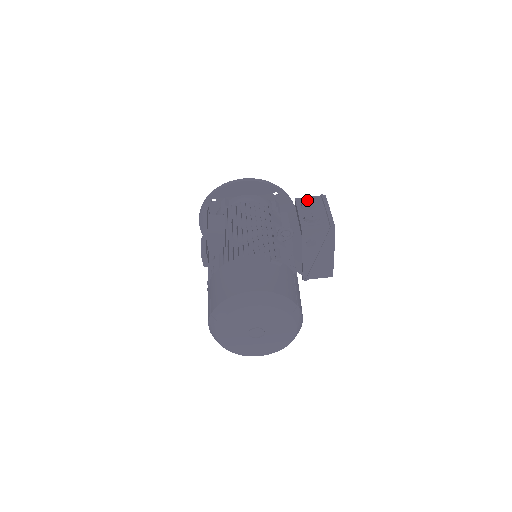
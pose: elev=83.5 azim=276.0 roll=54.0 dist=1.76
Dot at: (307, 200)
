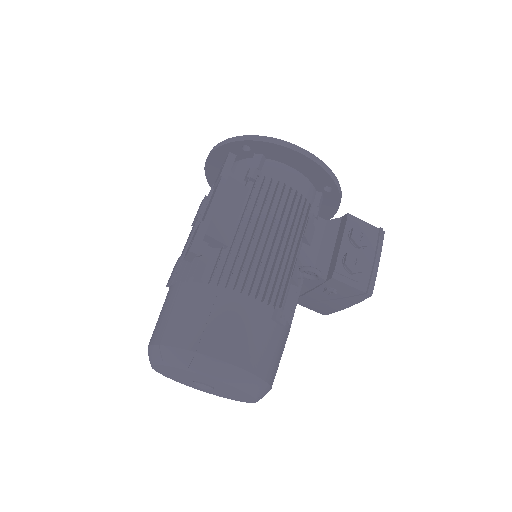
Dot at: (361, 231)
